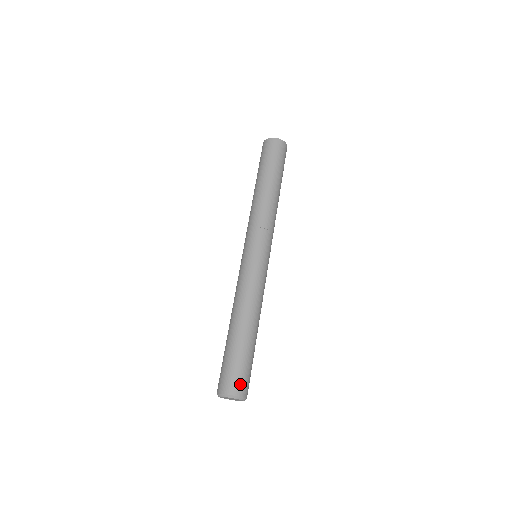
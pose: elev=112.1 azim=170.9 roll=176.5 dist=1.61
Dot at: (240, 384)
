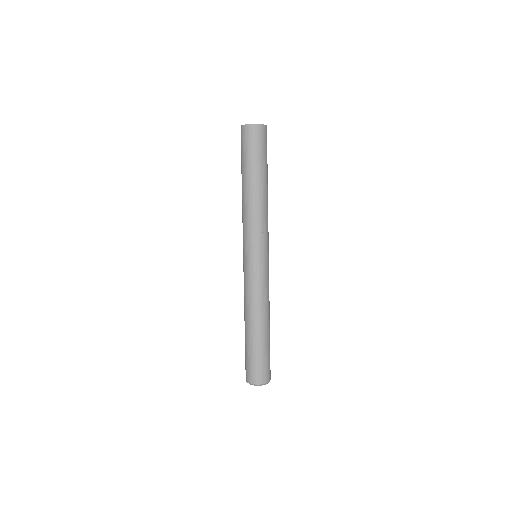
Dot at: (260, 375)
